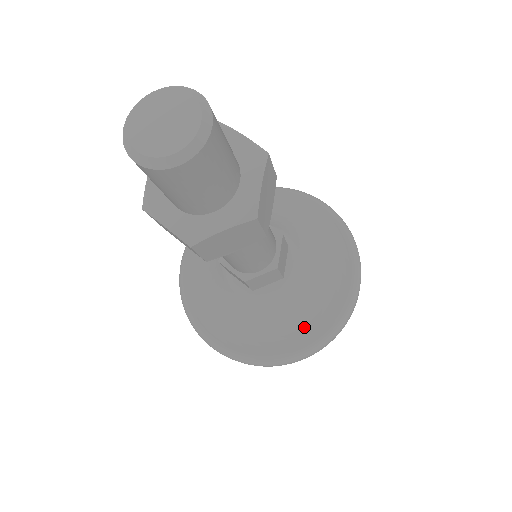
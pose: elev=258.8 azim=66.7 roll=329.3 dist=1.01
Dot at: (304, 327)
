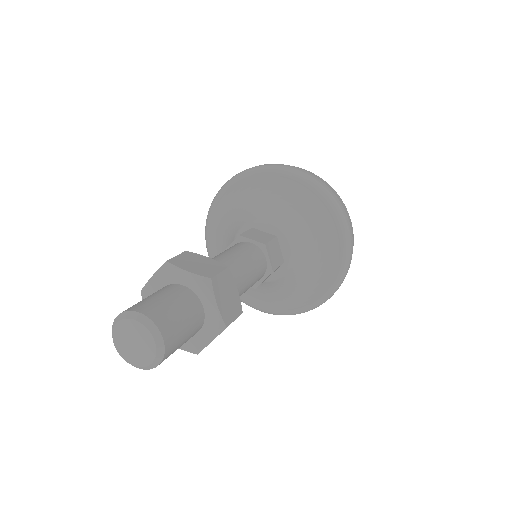
Dot at: (318, 282)
